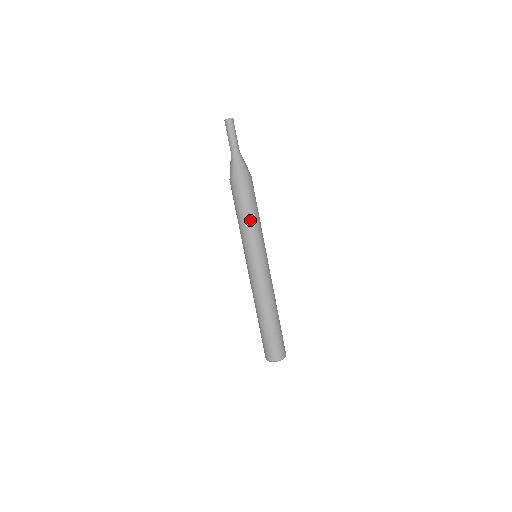
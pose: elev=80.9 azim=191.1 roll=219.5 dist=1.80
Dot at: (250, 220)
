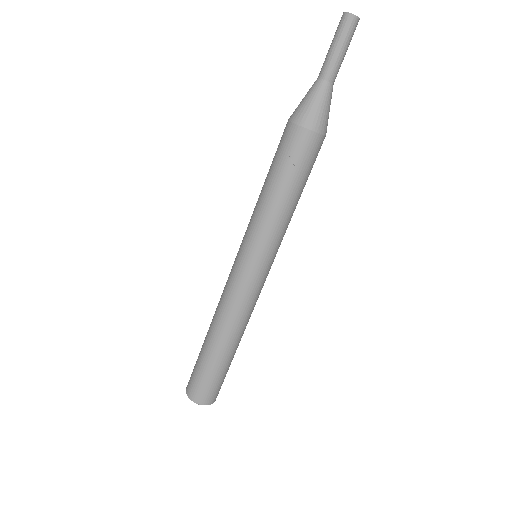
Dot at: (268, 198)
